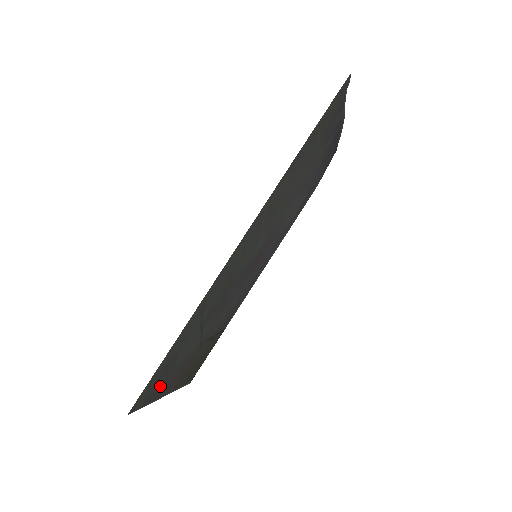
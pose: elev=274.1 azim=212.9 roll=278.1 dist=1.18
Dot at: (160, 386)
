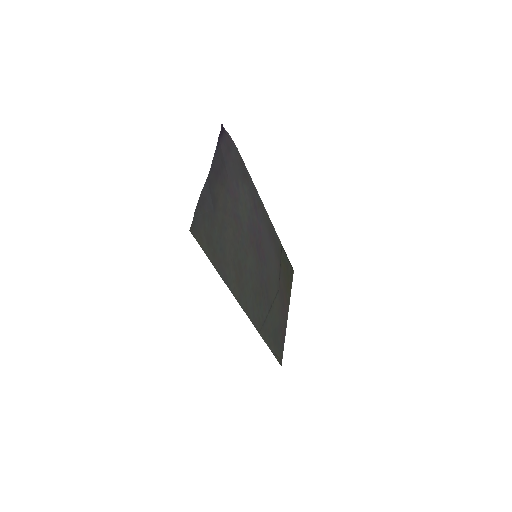
Dot at: (281, 334)
